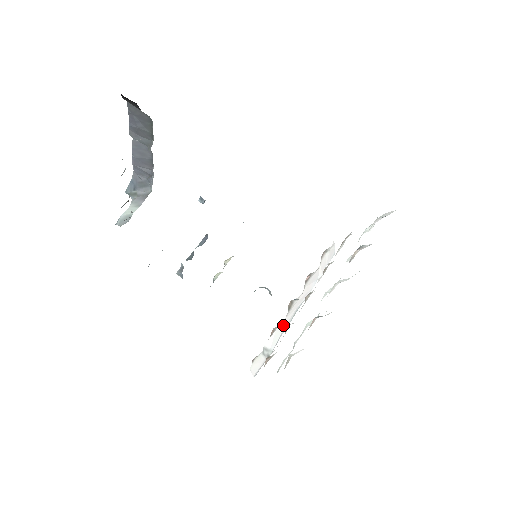
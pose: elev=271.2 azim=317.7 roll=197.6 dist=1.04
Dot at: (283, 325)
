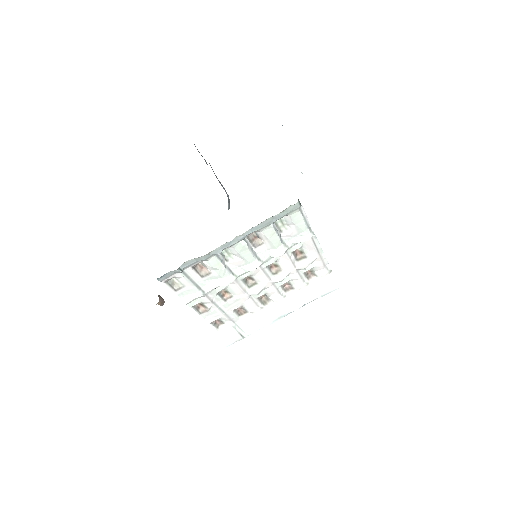
Dot at: (261, 317)
